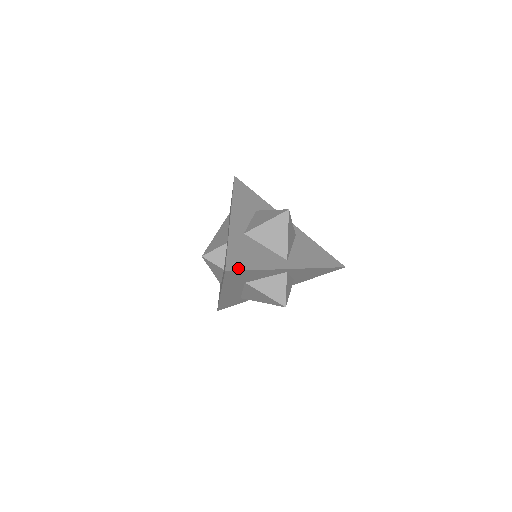
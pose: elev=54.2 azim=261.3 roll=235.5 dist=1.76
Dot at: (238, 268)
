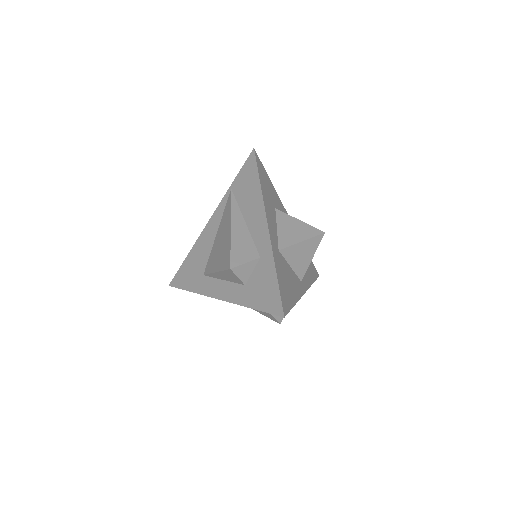
Dot at: (288, 308)
